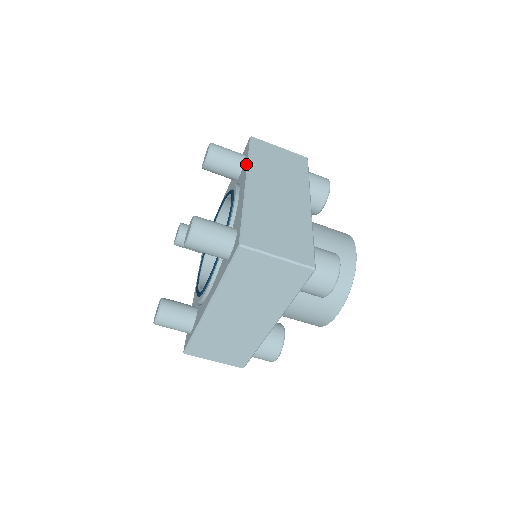
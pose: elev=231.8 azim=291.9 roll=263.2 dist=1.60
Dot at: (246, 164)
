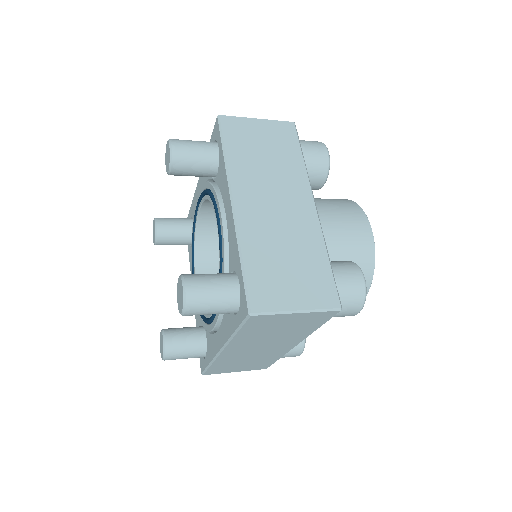
Dot at: (224, 167)
